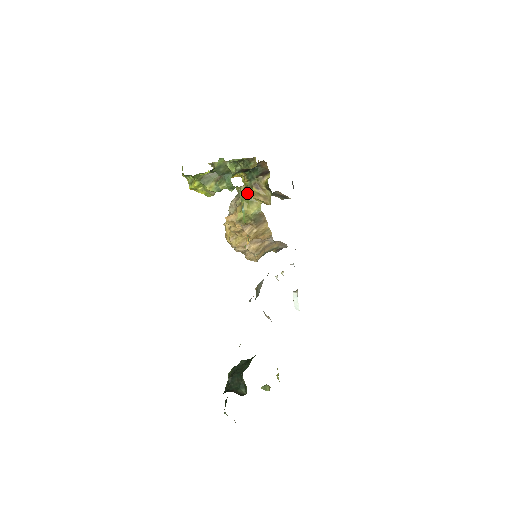
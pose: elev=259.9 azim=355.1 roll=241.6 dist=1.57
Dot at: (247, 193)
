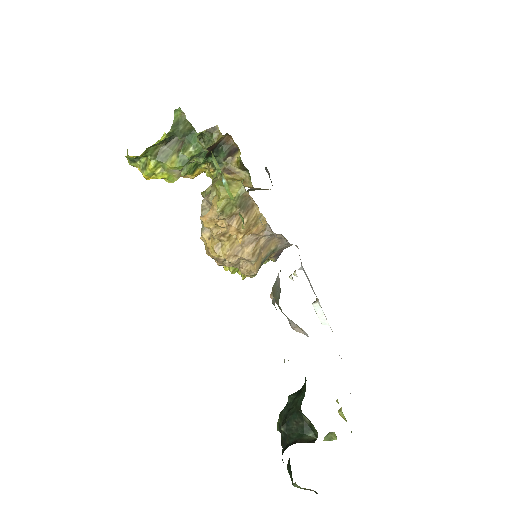
Dot at: occluded
